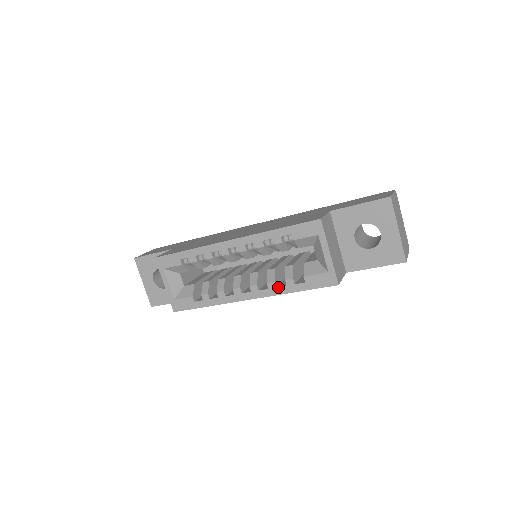
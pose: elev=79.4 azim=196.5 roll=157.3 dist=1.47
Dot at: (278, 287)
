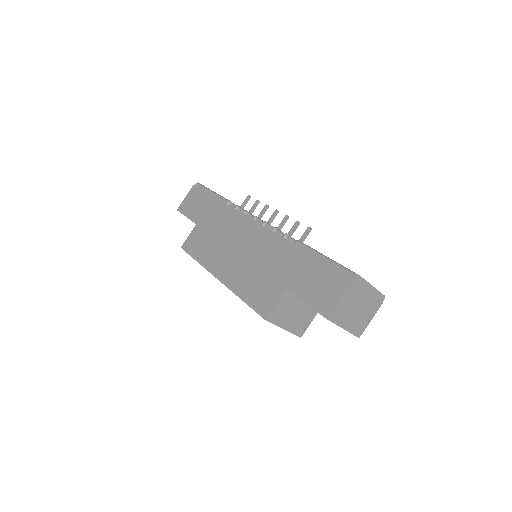
Dot at: occluded
